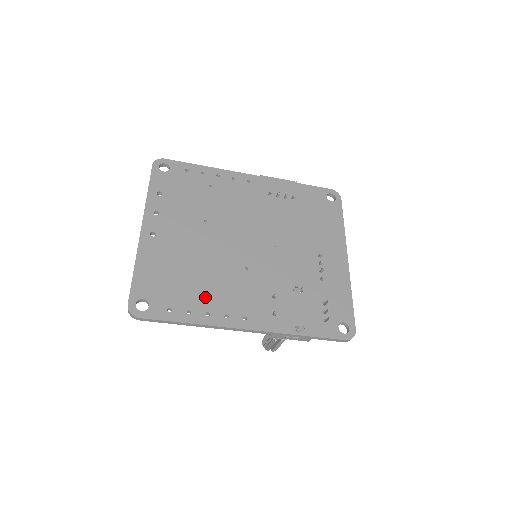
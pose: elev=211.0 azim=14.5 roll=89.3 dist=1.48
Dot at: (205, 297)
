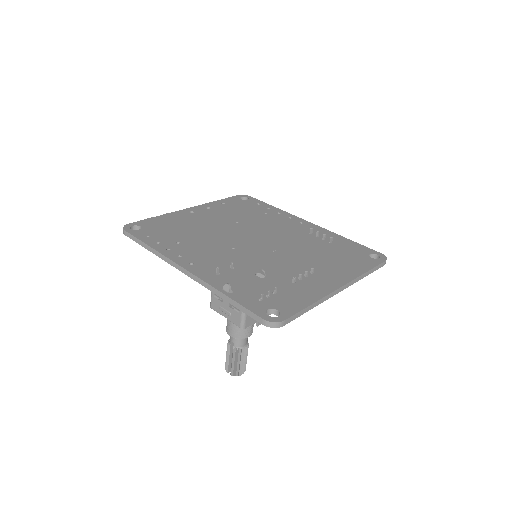
Dot at: (180, 243)
